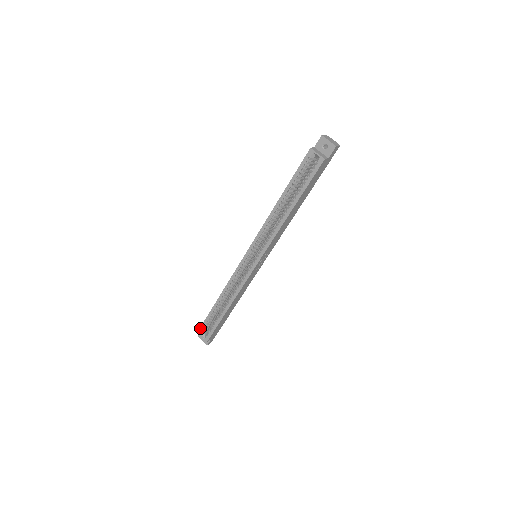
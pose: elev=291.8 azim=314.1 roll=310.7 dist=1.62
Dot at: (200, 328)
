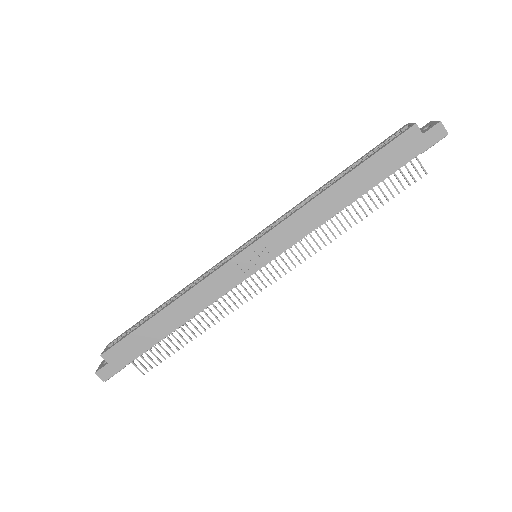
Dot at: (116, 338)
